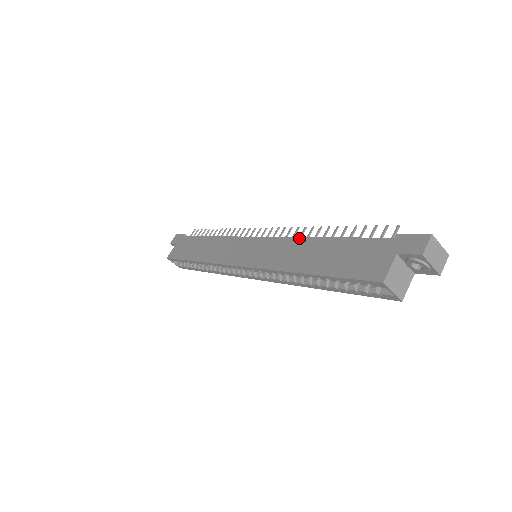
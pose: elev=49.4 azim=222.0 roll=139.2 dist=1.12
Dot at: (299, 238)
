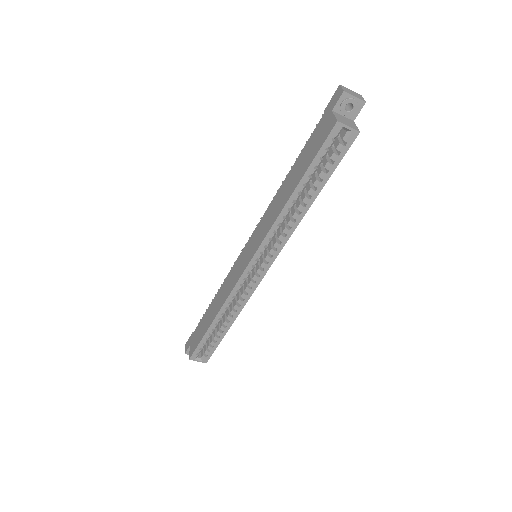
Dot at: (274, 198)
